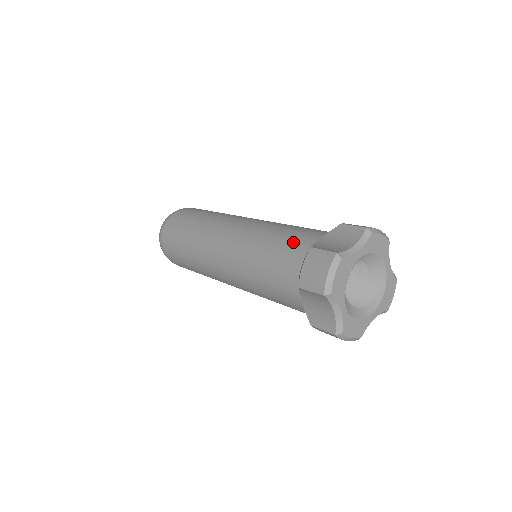
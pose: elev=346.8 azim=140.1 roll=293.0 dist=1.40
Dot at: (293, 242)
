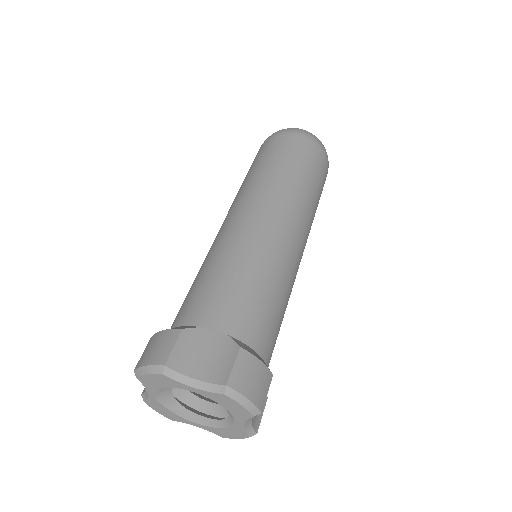
Dot at: (213, 300)
